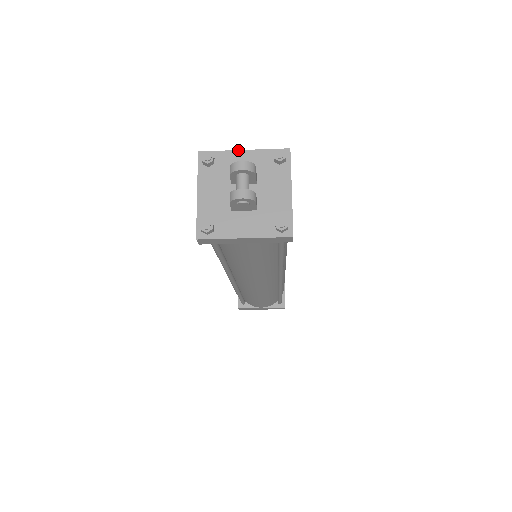
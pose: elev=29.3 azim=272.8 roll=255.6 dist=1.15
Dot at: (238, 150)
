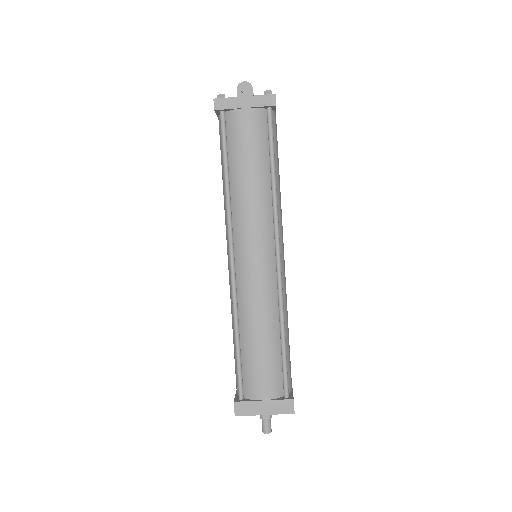
Dot at: occluded
